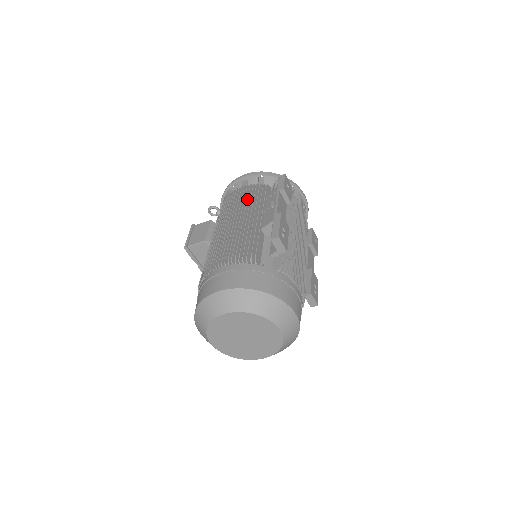
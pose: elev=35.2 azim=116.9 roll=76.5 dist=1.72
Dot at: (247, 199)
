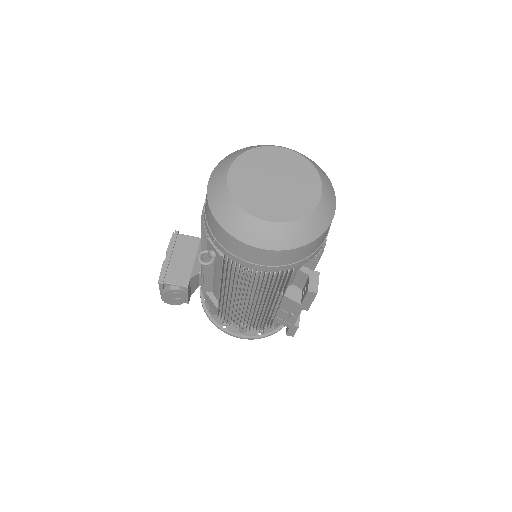
Dot at: occluded
